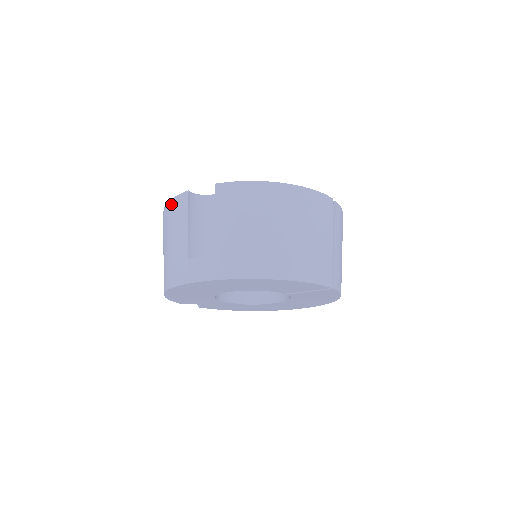
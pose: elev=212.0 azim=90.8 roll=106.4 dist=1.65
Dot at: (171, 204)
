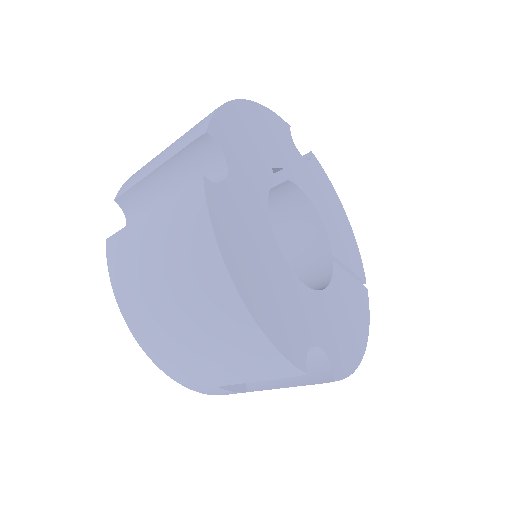
Dot at: (269, 353)
